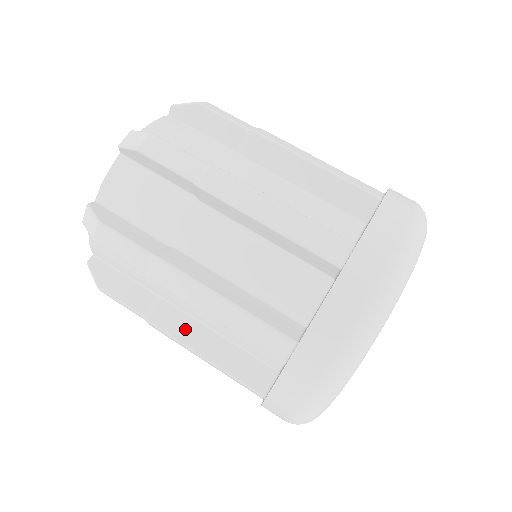
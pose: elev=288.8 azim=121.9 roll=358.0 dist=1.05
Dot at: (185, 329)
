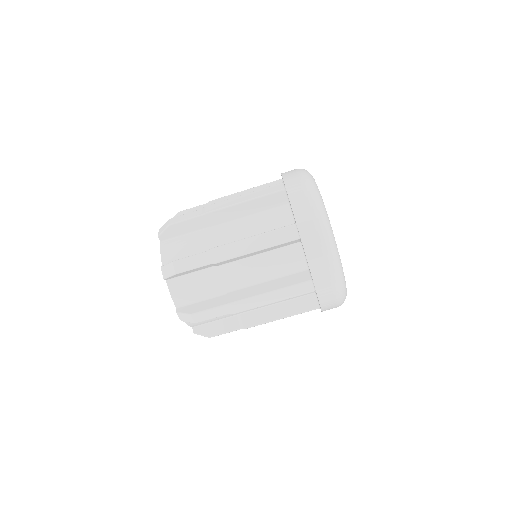
Dot at: (262, 316)
